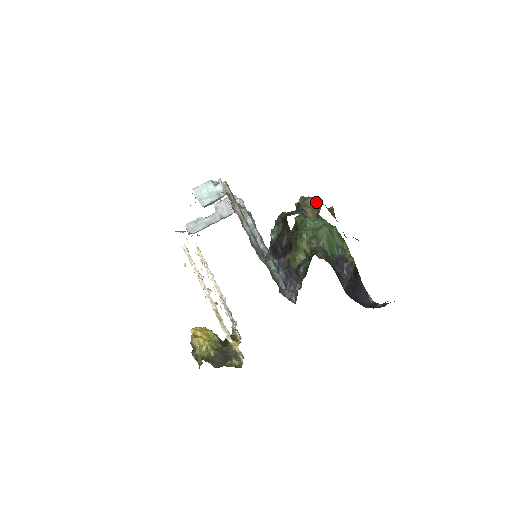
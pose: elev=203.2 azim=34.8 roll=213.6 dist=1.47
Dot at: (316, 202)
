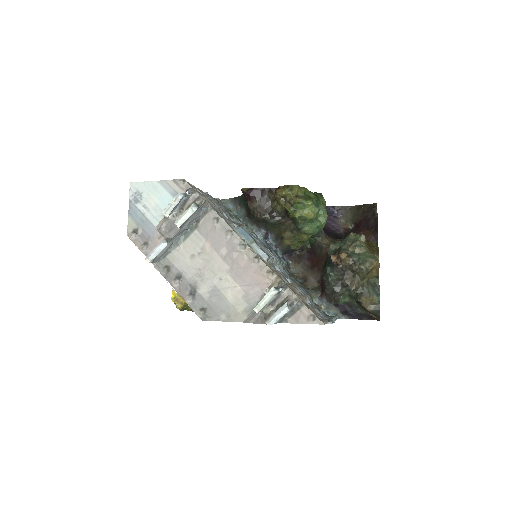
Dot at: (376, 267)
